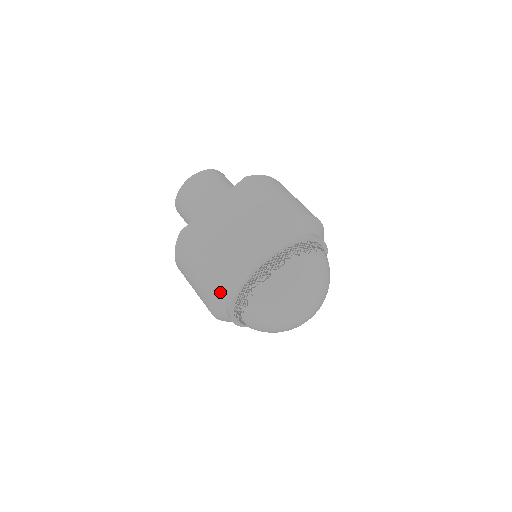
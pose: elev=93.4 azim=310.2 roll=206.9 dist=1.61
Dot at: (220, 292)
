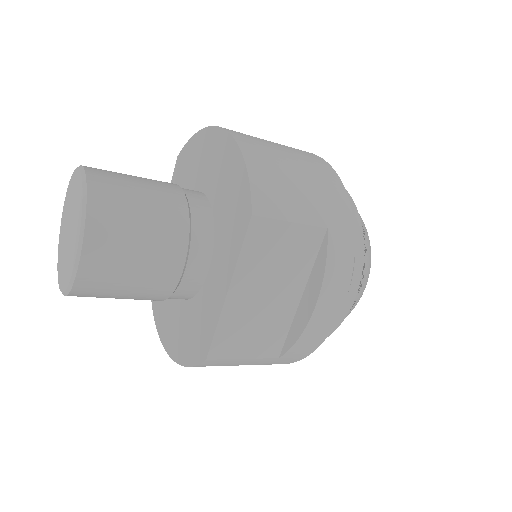
Dot at: occluded
